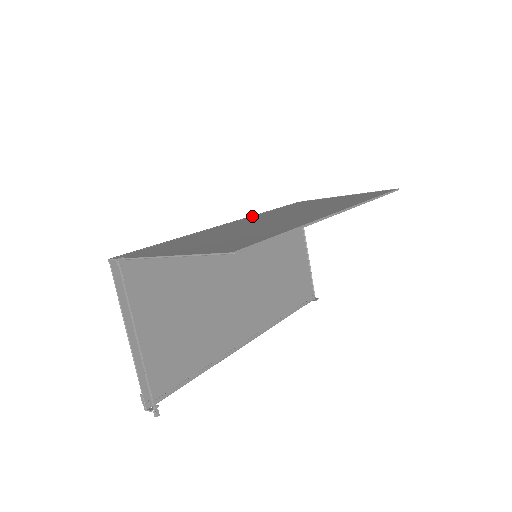
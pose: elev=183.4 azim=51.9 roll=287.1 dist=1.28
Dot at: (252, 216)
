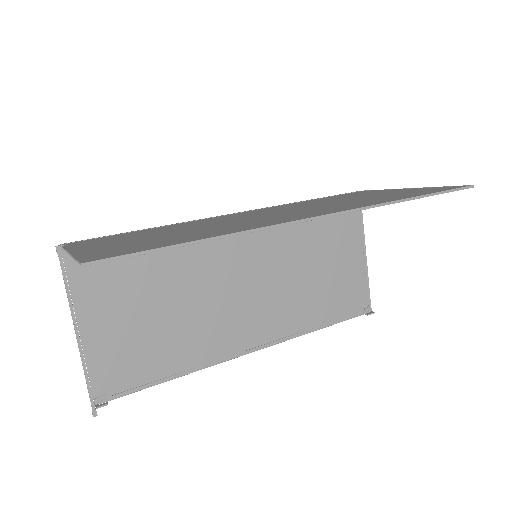
Dot at: (273, 206)
